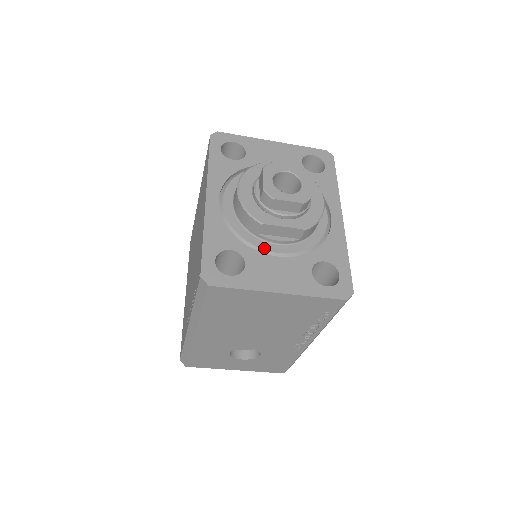
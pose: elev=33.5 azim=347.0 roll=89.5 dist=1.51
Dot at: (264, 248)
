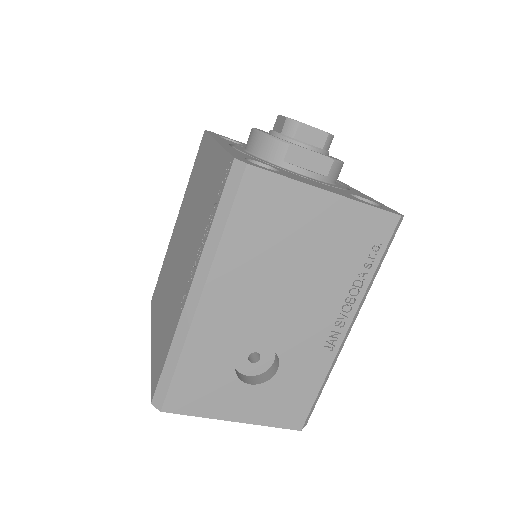
Dot at: (293, 173)
